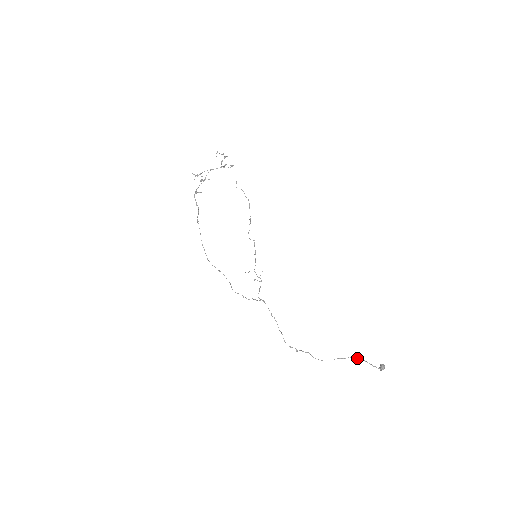
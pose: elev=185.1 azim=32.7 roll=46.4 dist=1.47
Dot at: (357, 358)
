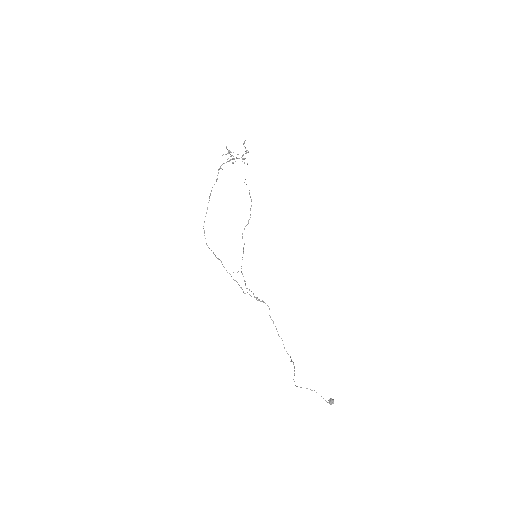
Dot at: occluded
